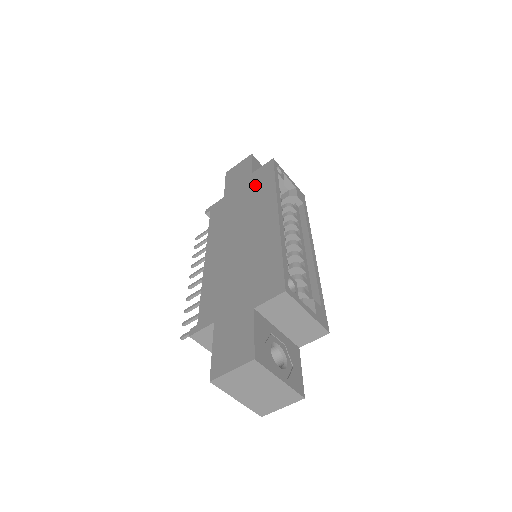
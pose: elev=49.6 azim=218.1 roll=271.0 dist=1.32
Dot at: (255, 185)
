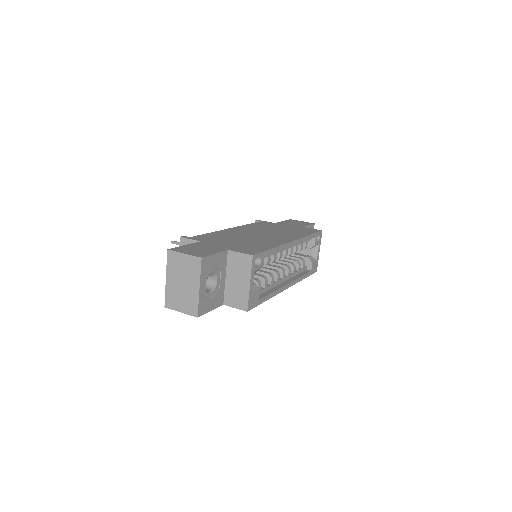
Dot at: (298, 230)
